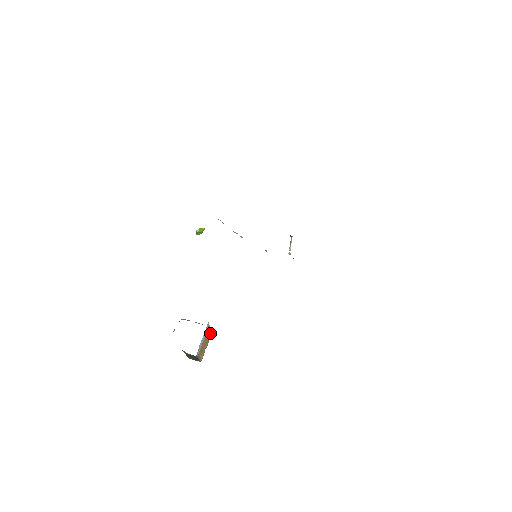
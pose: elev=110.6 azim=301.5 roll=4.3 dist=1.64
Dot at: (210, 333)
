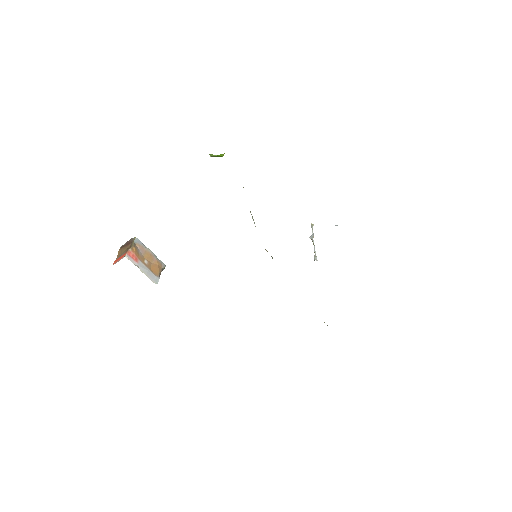
Dot at: occluded
